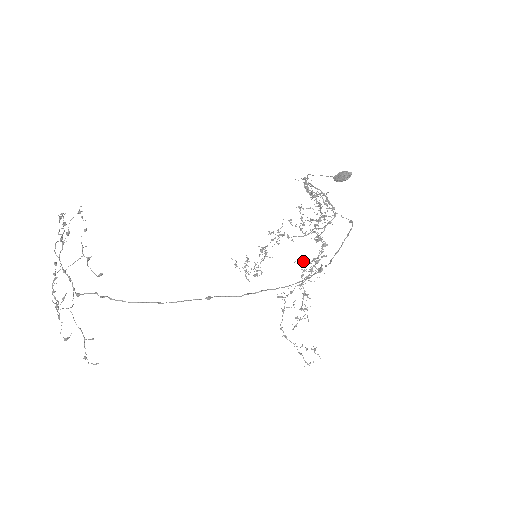
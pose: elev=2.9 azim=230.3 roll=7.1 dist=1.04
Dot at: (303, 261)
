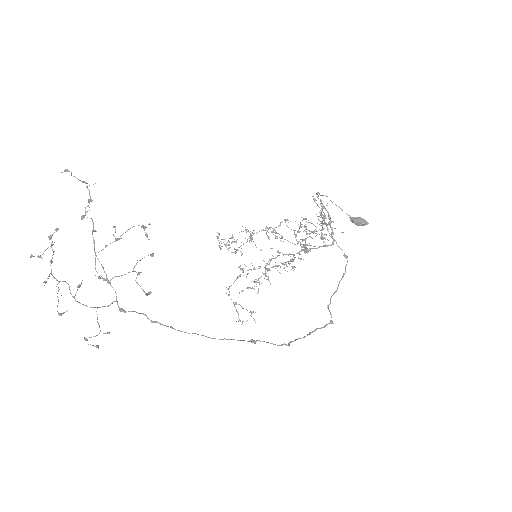
Dot at: (279, 253)
